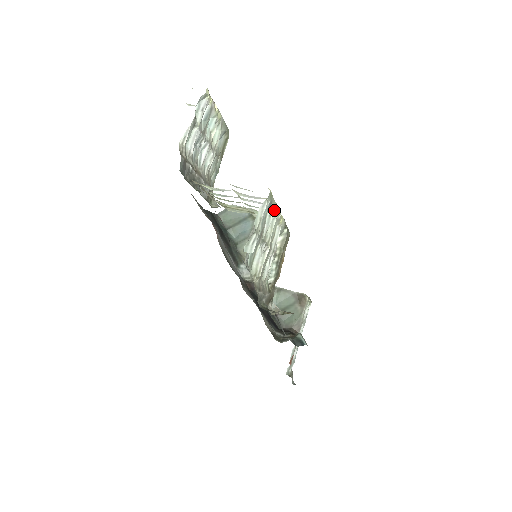
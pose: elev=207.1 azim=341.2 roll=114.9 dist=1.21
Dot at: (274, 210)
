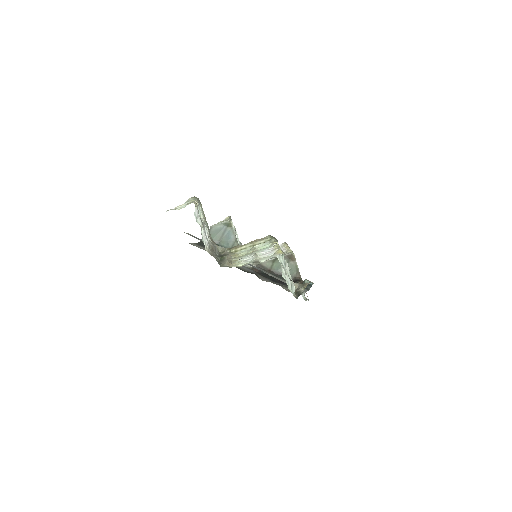
Dot at: (283, 254)
